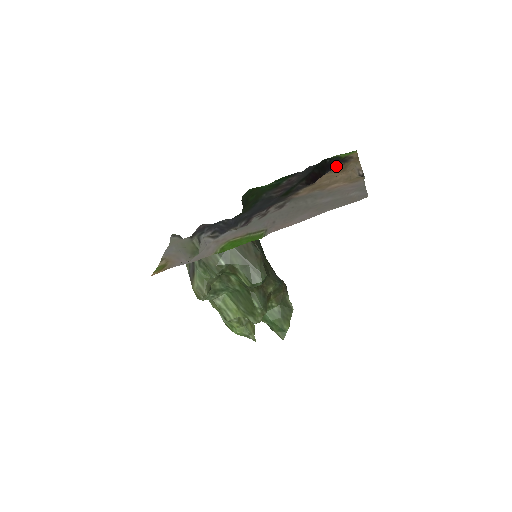
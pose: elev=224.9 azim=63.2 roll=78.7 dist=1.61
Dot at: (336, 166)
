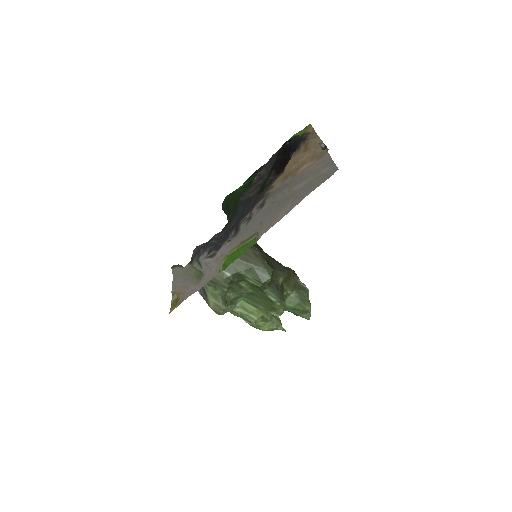
Dot at: (297, 147)
